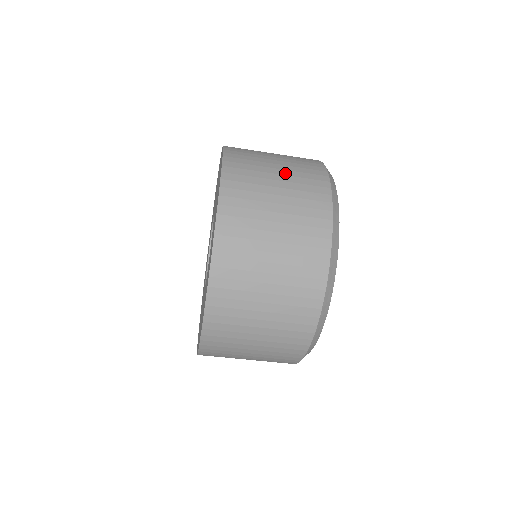
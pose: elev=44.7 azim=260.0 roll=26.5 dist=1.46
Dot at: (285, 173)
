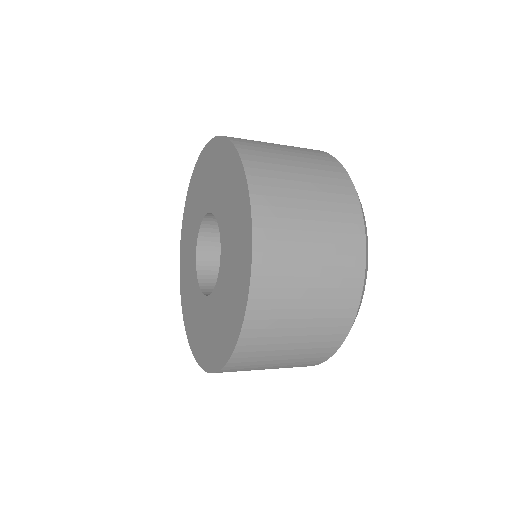
Dot at: (318, 207)
